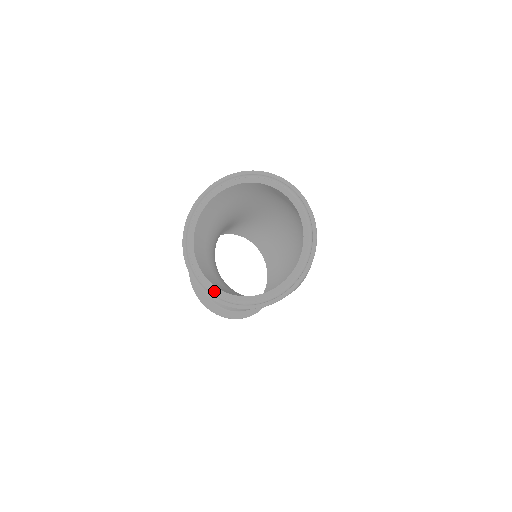
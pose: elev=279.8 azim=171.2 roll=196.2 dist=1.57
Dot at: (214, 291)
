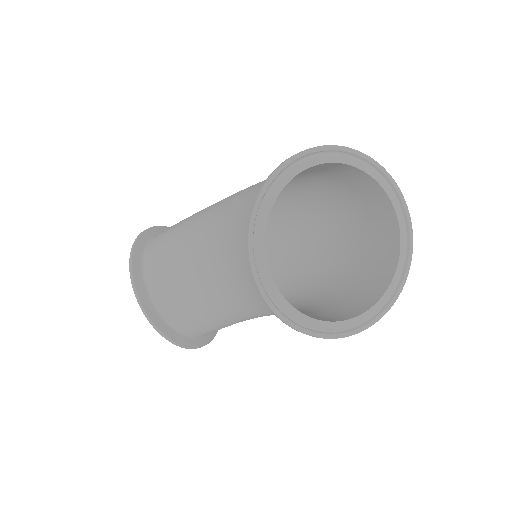
Dot at: (326, 328)
